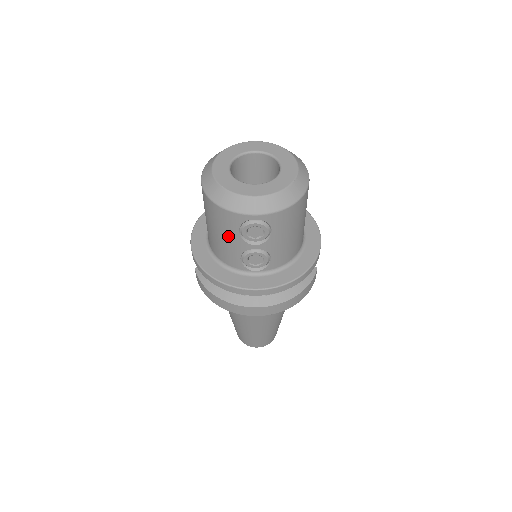
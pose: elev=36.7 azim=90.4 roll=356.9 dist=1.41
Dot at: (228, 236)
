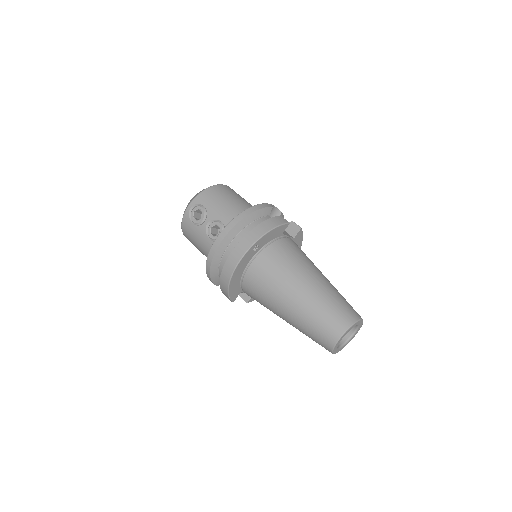
Dot at: (196, 235)
